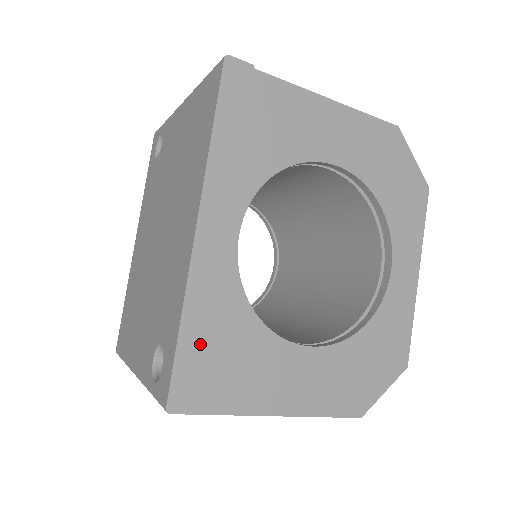
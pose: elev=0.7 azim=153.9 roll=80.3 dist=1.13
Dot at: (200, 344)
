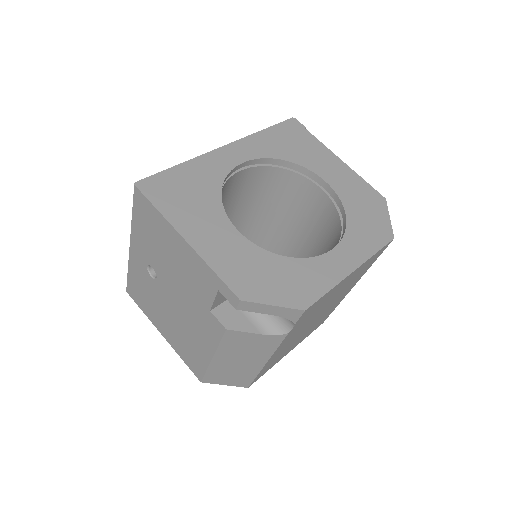
Dot at: (180, 177)
